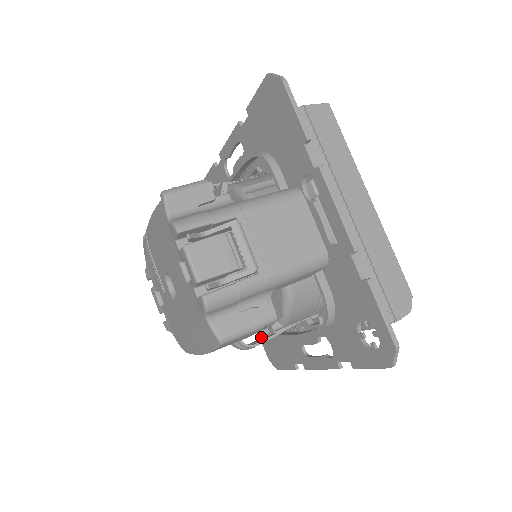
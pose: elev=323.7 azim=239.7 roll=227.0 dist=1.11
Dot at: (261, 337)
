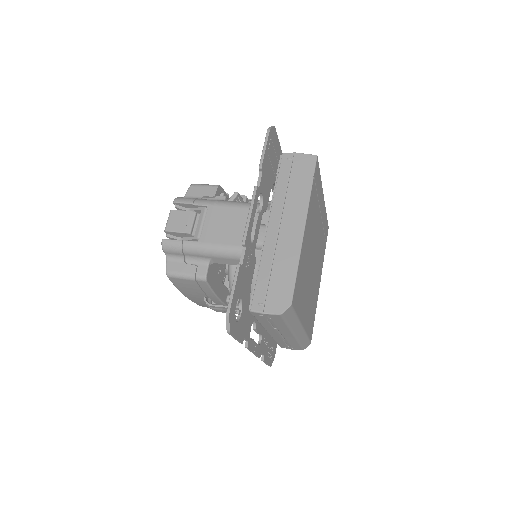
Dot at: occluded
